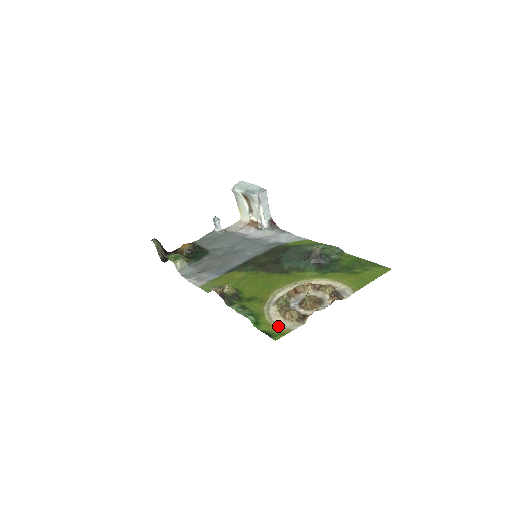
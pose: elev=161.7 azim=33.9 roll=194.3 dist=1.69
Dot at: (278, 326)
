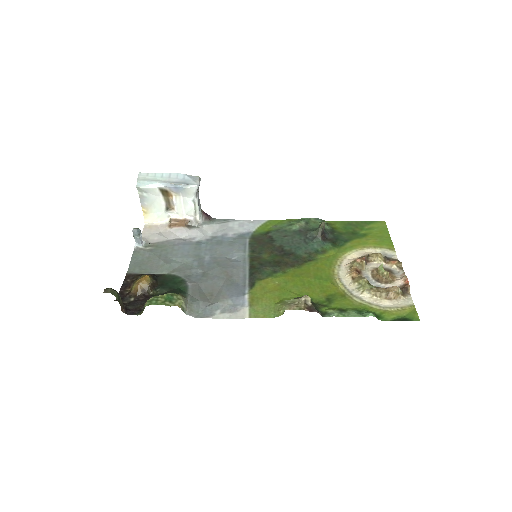
Dot at: (398, 308)
